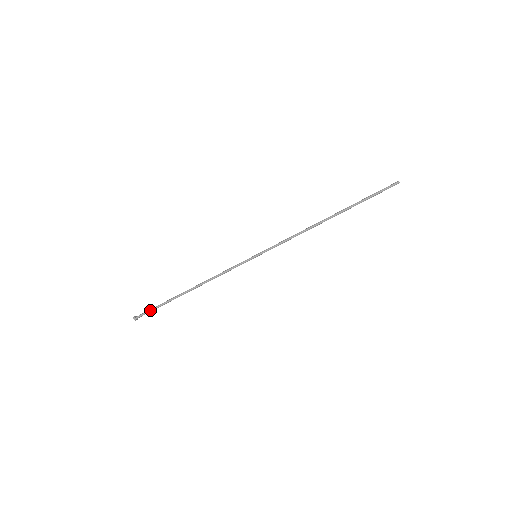
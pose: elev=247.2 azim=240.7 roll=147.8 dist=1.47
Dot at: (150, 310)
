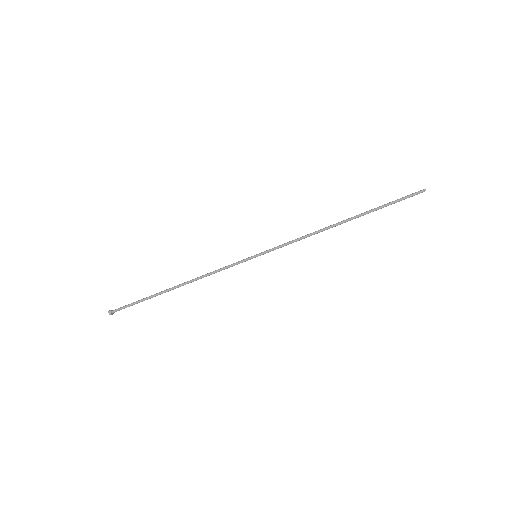
Dot at: (129, 305)
